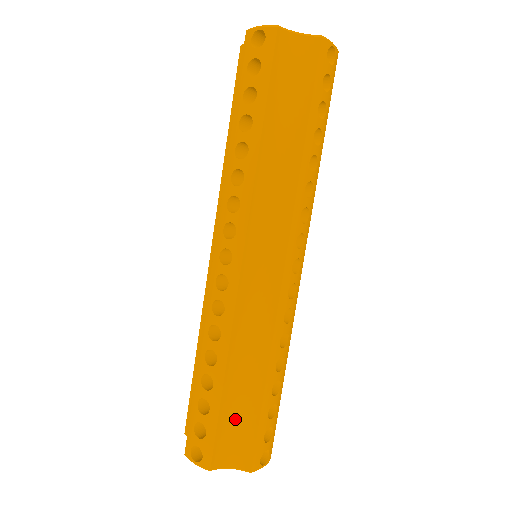
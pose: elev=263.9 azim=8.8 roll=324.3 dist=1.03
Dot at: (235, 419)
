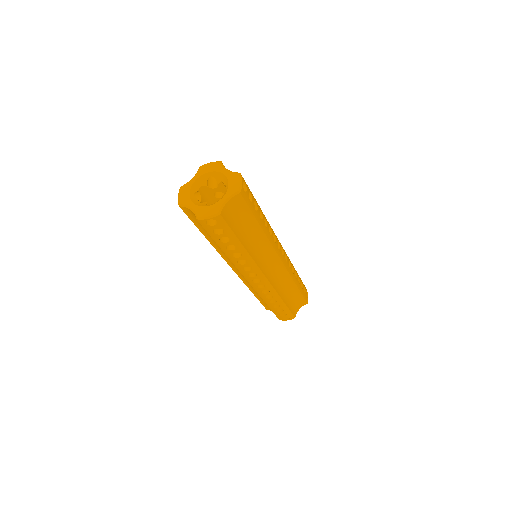
Dot at: occluded
